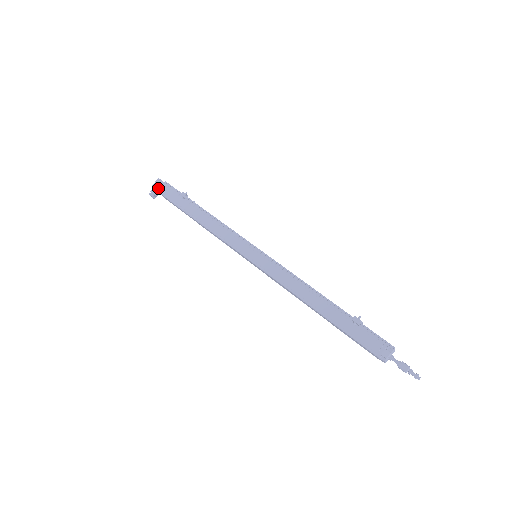
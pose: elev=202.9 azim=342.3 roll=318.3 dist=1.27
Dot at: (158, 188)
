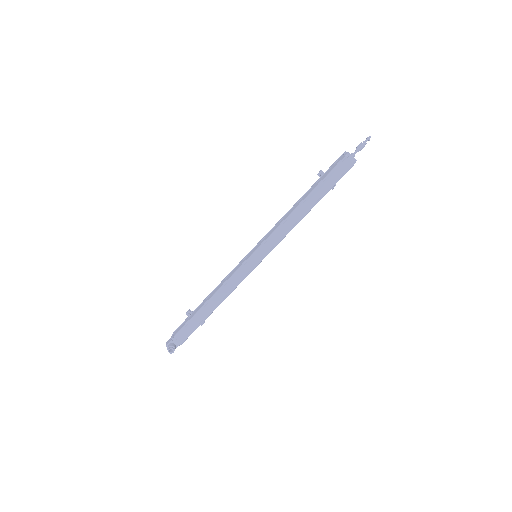
Dot at: (170, 339)
